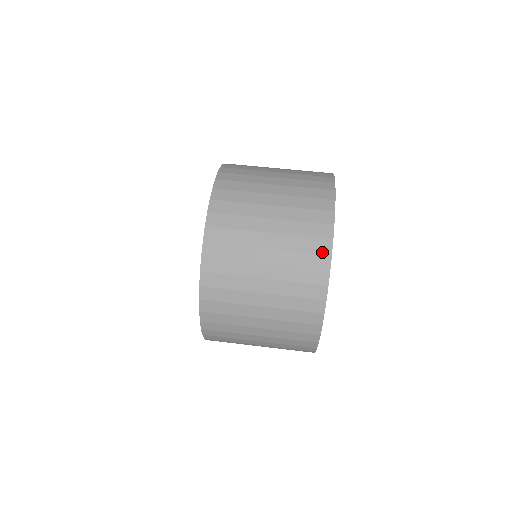
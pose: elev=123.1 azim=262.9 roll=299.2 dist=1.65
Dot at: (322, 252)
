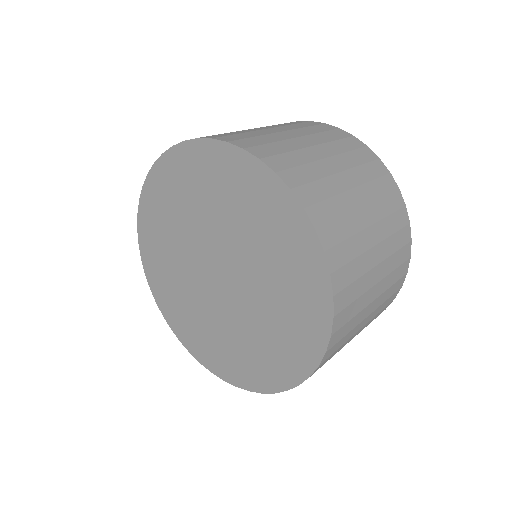
Dot at: (361, 146)
